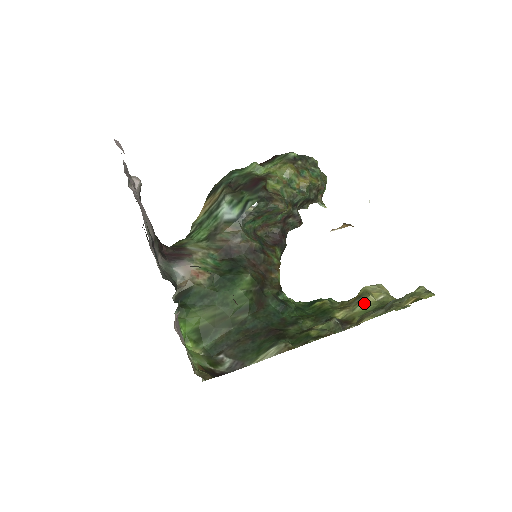
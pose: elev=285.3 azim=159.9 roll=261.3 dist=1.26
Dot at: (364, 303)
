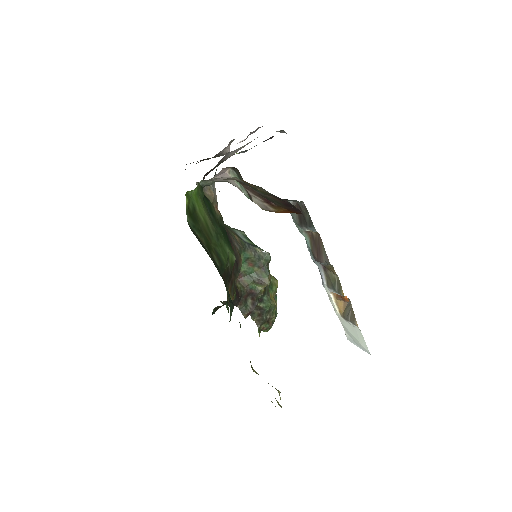
Dot at: (275, 388)
